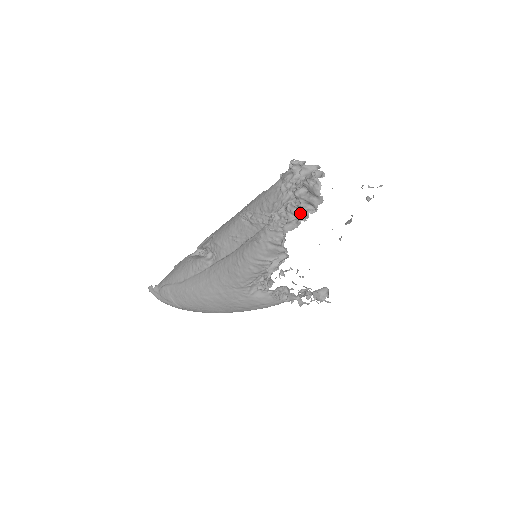
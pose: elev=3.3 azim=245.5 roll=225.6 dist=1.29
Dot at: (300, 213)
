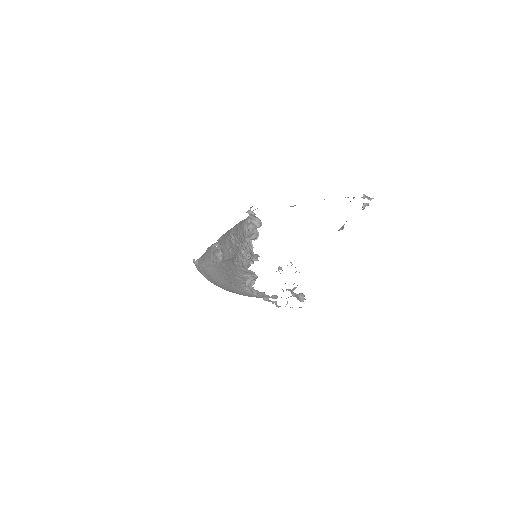
Dot at: (250, 257)
